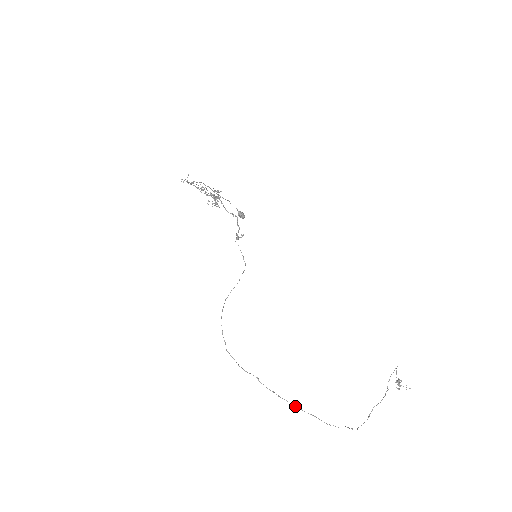
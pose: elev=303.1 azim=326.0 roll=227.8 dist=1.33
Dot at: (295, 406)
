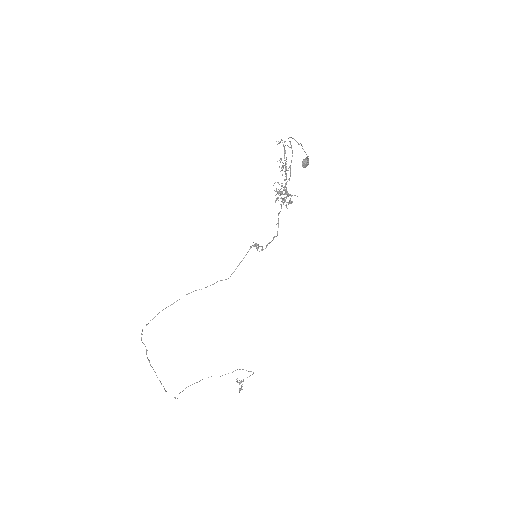
Dot at: occluded
